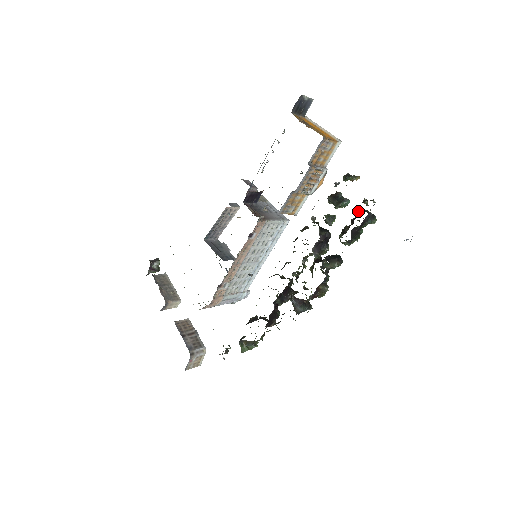
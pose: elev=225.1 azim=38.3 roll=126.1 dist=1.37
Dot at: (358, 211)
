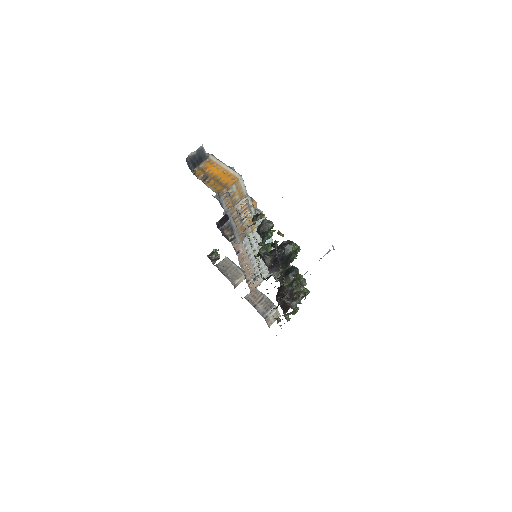
Dot at: occluded
